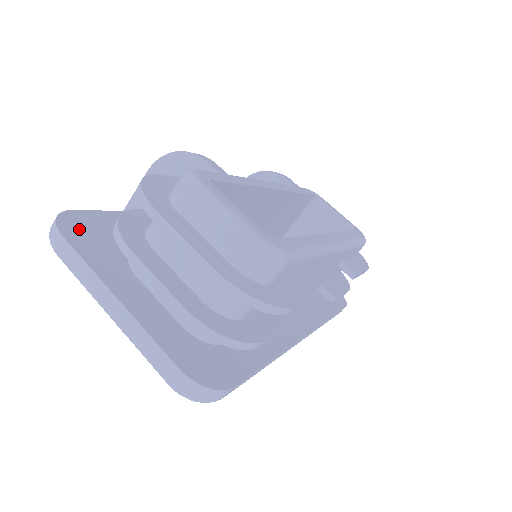
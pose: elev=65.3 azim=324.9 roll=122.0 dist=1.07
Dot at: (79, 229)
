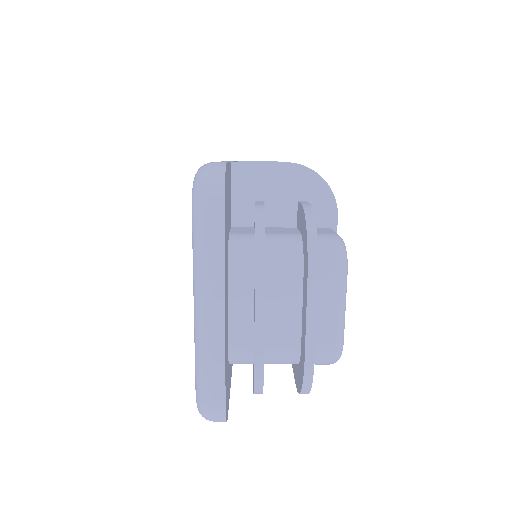
Dot at: (226, 198)
